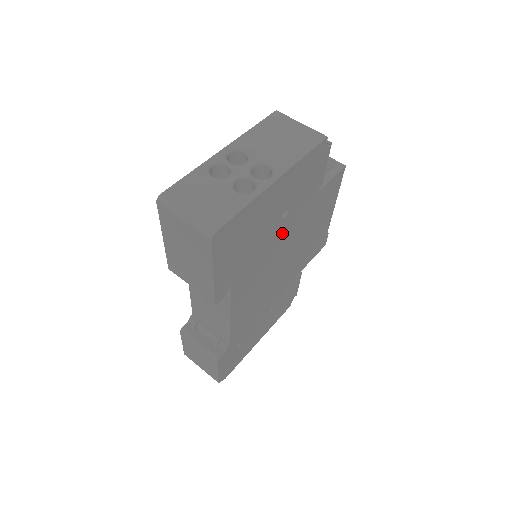
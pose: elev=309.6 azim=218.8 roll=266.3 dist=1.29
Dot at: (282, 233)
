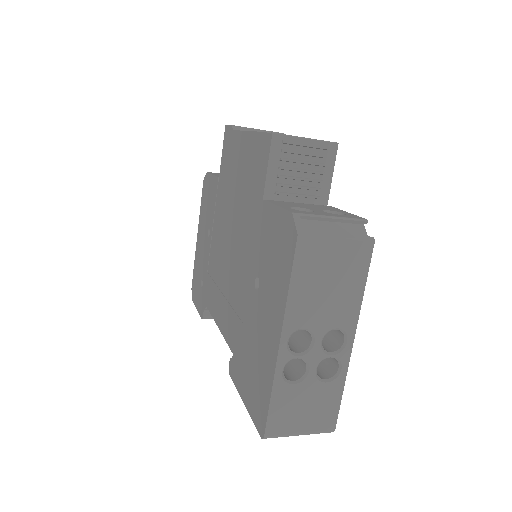
Dot at: occluded
